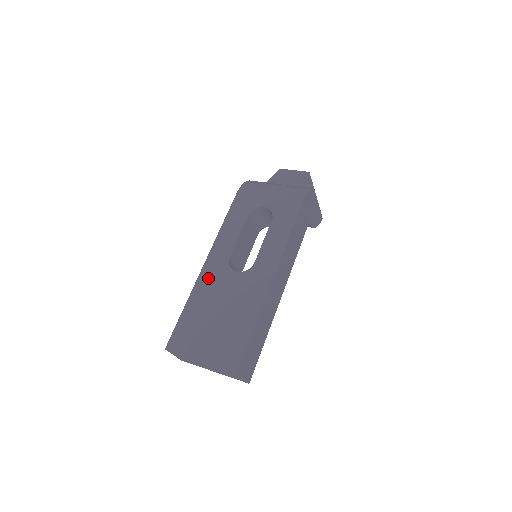
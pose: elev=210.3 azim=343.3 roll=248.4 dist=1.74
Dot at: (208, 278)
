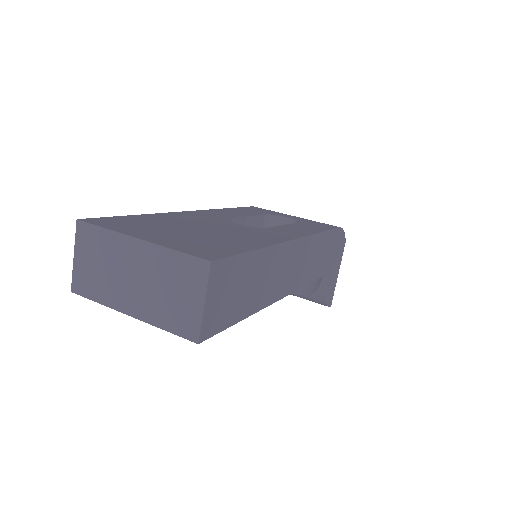
Dot at: (192, 215)
